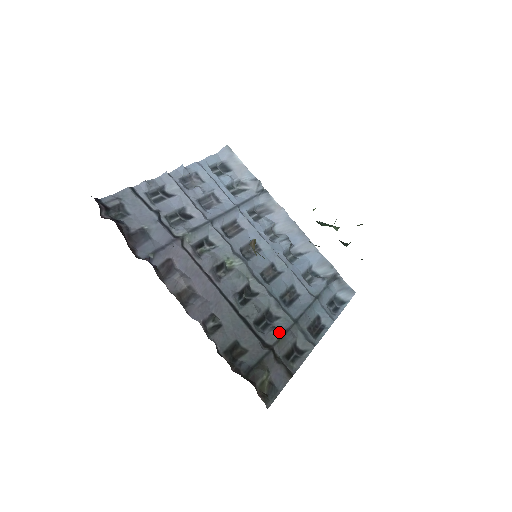
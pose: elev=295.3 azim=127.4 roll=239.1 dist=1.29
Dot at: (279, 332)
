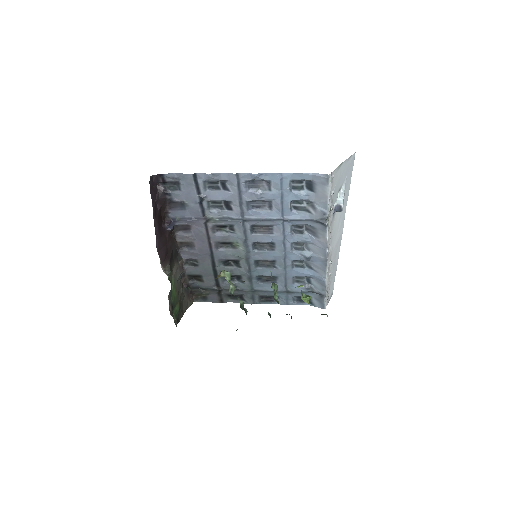
Dot at: occluded
